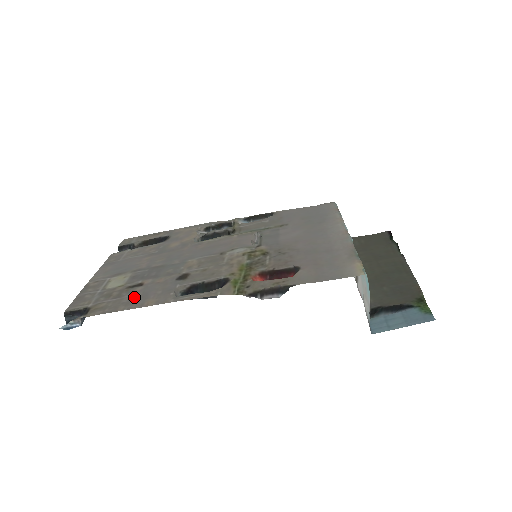
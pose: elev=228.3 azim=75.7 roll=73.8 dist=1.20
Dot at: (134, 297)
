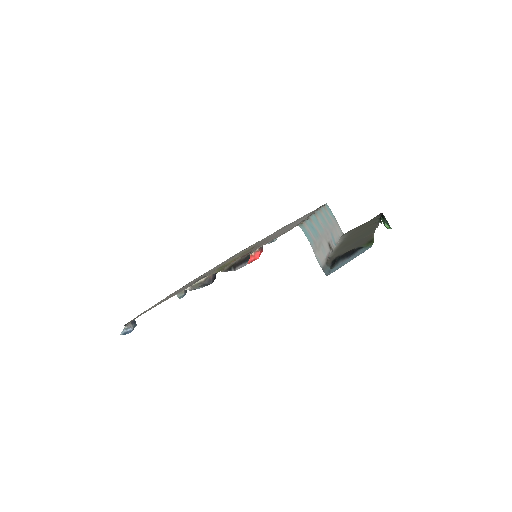
Dot at: occluded
